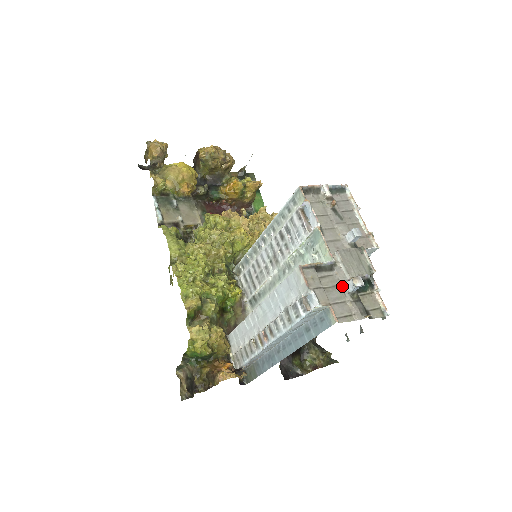
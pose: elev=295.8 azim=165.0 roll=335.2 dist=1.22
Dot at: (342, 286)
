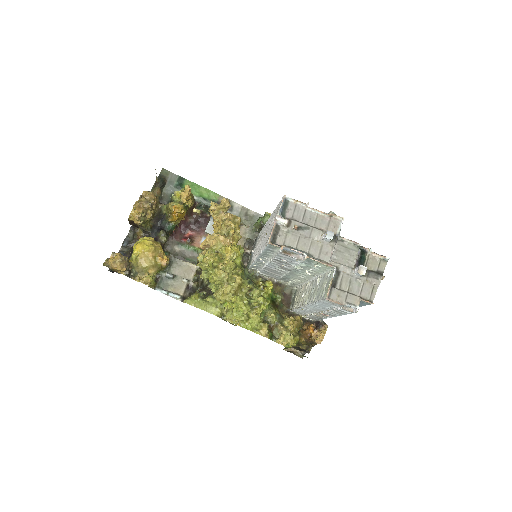
Dot at: (353, 276)
